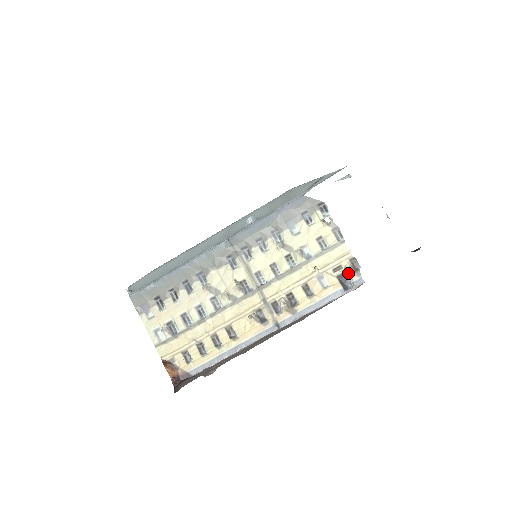
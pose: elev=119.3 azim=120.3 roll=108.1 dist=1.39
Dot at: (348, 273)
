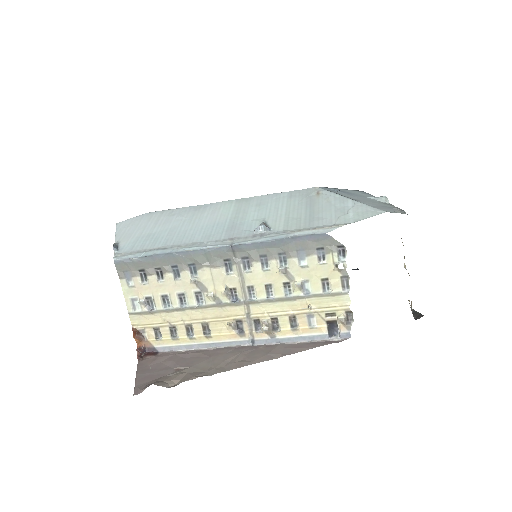
Dot at: (339, 323)
